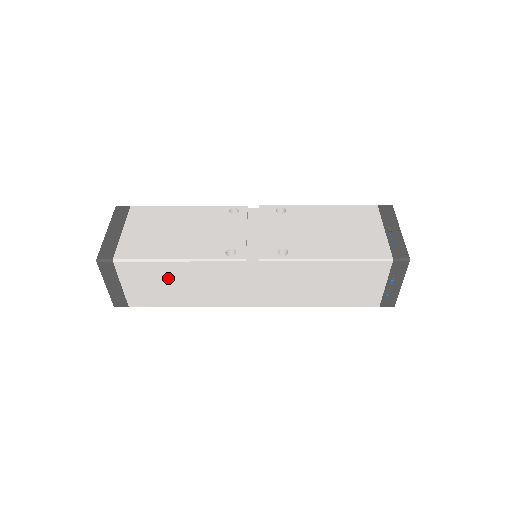
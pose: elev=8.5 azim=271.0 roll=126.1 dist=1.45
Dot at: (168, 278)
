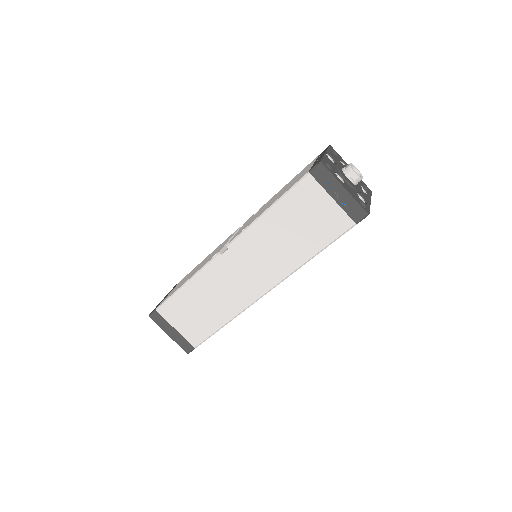
Dot at: (193, 303)
